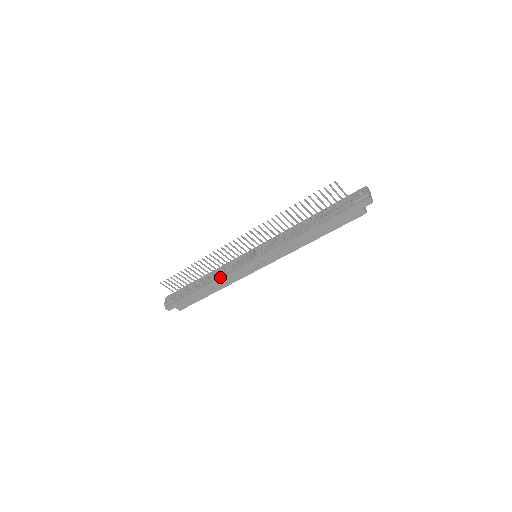
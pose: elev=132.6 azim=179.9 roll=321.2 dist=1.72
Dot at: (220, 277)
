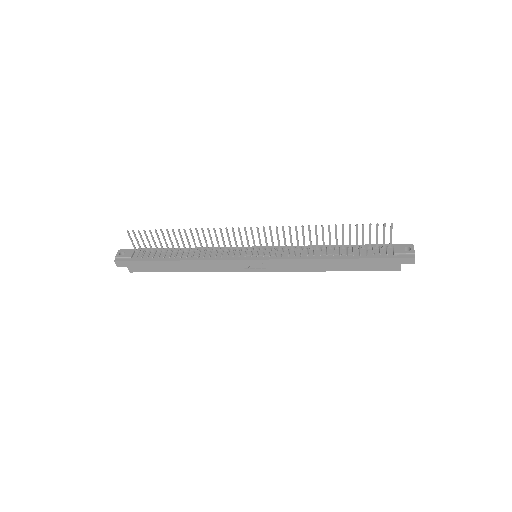
Dot at: (204, 259)
